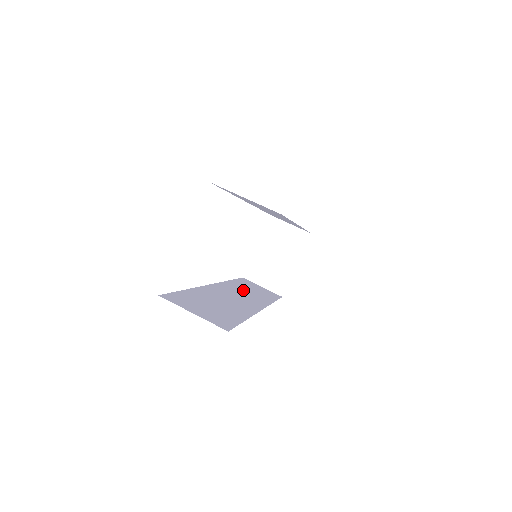
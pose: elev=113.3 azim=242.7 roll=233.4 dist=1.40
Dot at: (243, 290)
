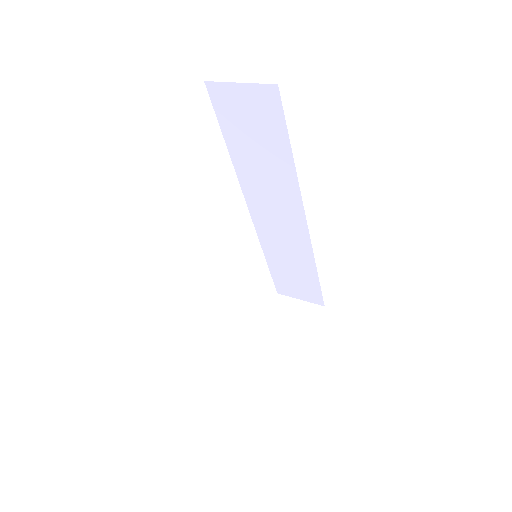
Dot at: occluded
